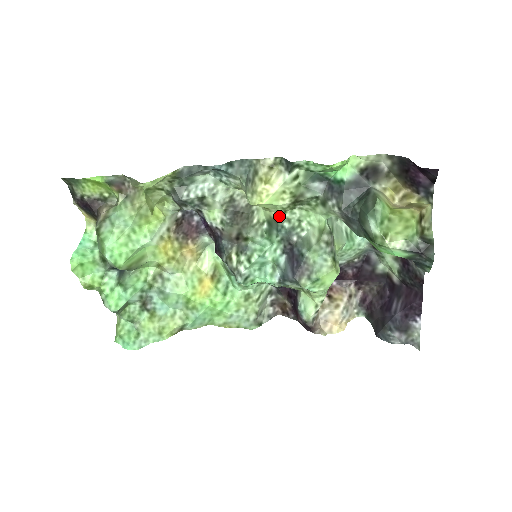
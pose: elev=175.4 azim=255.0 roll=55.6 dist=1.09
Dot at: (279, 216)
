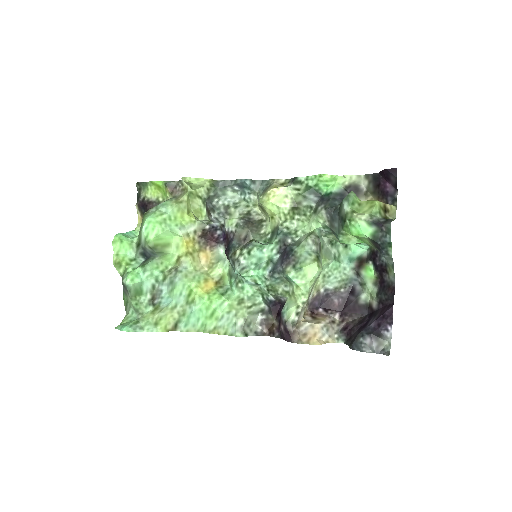
Dot at: (281, 223)
